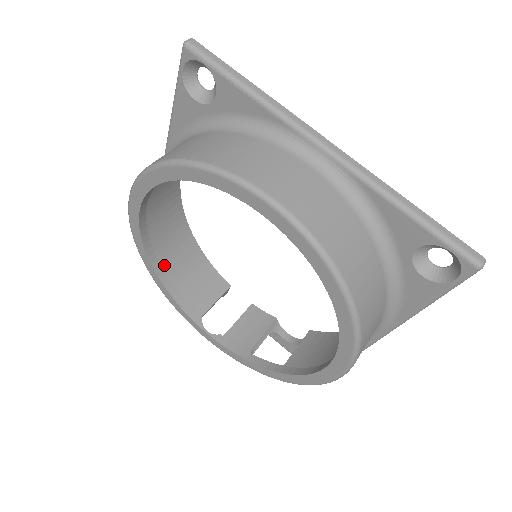
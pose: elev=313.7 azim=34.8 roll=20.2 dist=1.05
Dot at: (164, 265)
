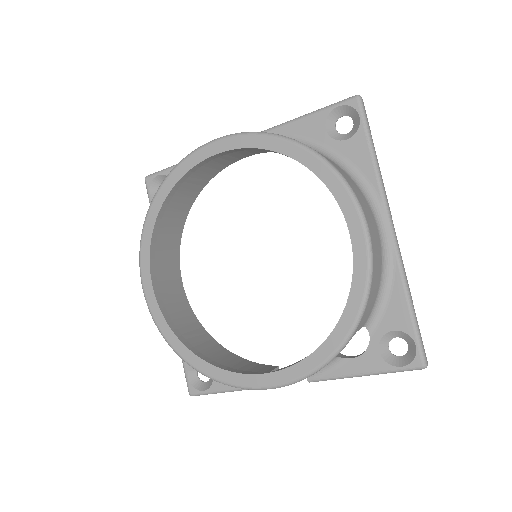
Dot at: occluded
